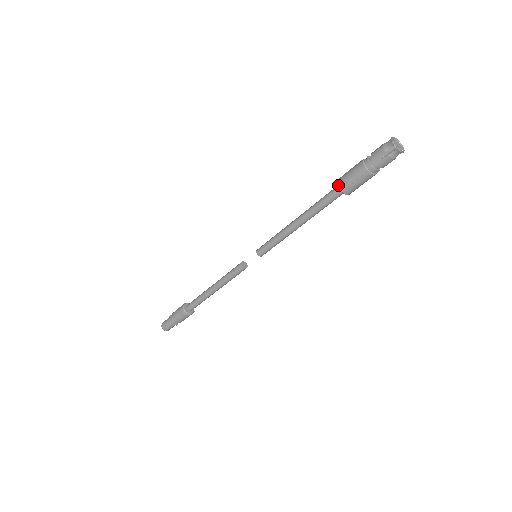
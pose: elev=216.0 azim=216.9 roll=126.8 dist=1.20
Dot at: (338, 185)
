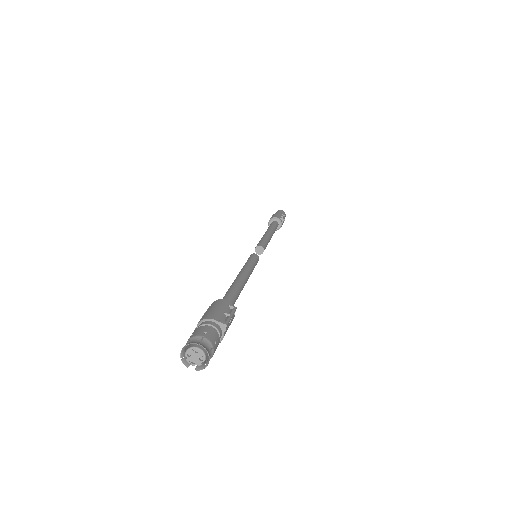
Dot at: occluded
